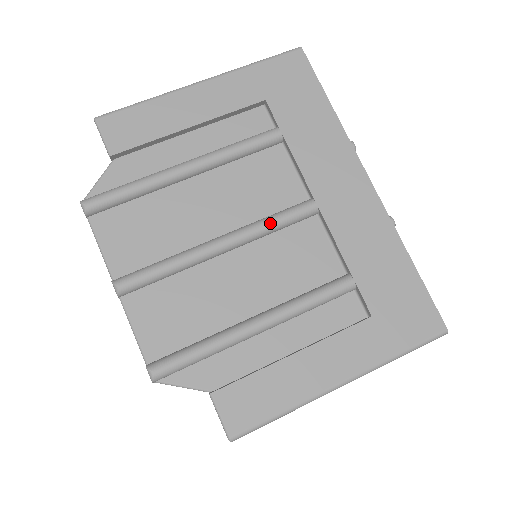
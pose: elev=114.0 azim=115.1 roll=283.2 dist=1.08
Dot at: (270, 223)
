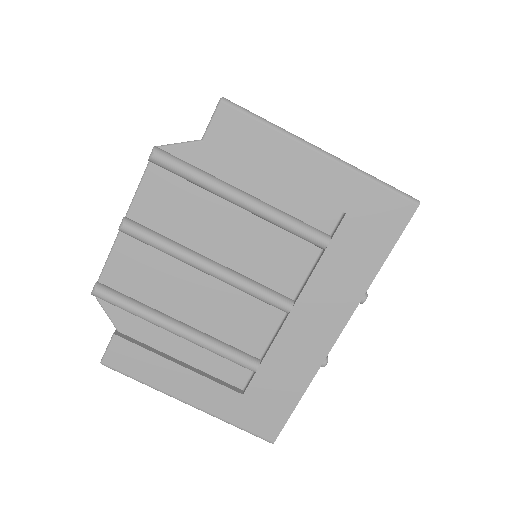
Dot at: (250, 289)
